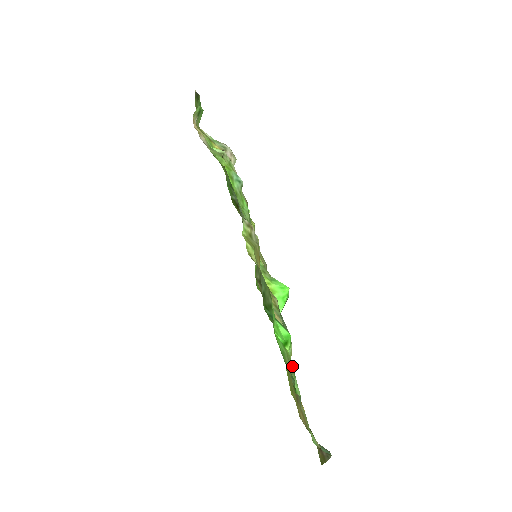
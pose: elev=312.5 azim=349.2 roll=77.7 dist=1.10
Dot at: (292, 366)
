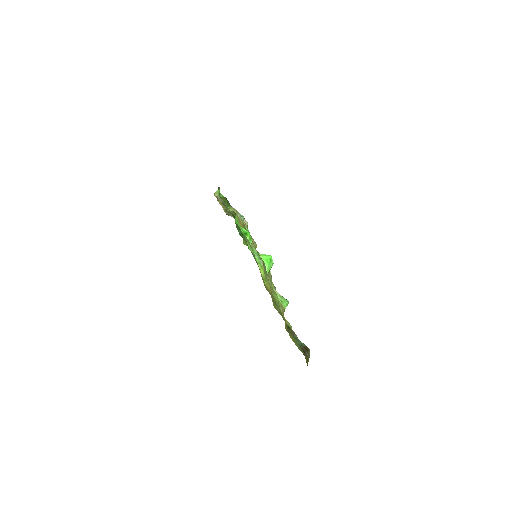
Dot at: (250, 245)
